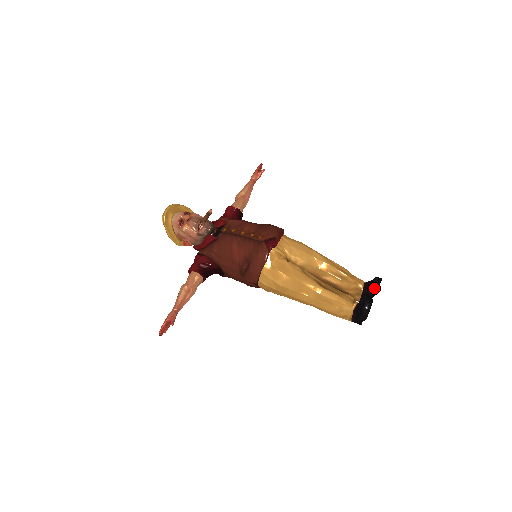
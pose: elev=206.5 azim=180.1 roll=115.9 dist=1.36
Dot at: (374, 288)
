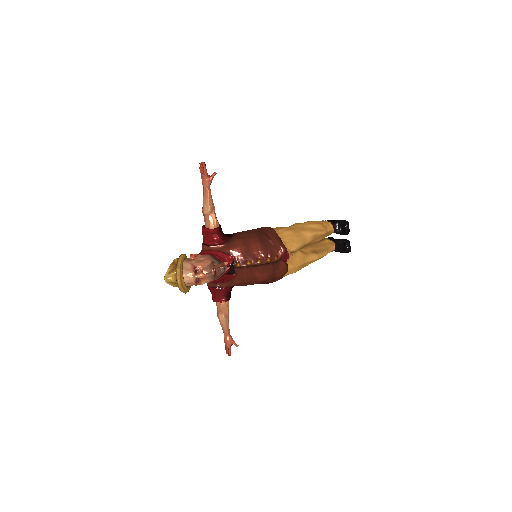
Dot at: (348, 233)
